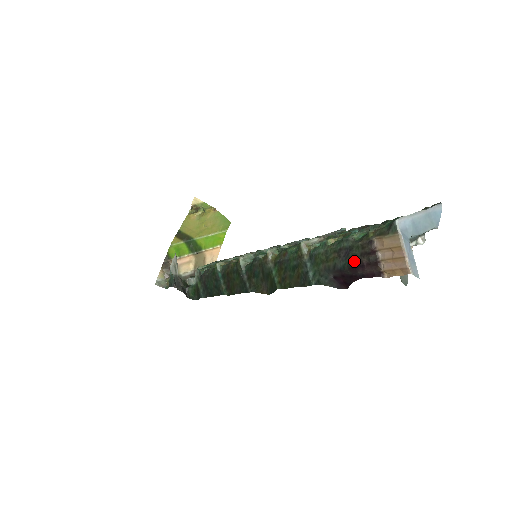
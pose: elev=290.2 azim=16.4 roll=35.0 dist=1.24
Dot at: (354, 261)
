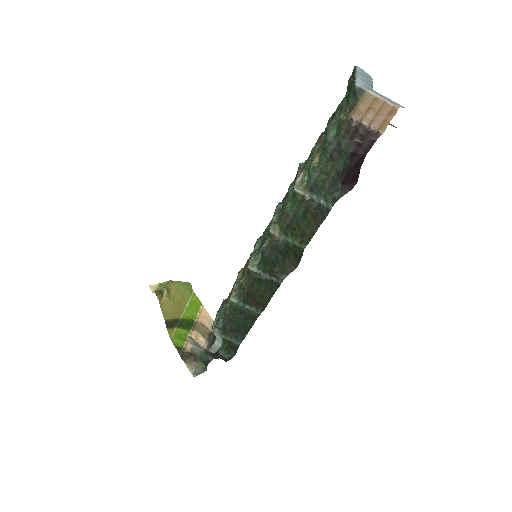
Dot at: (350, 149)
